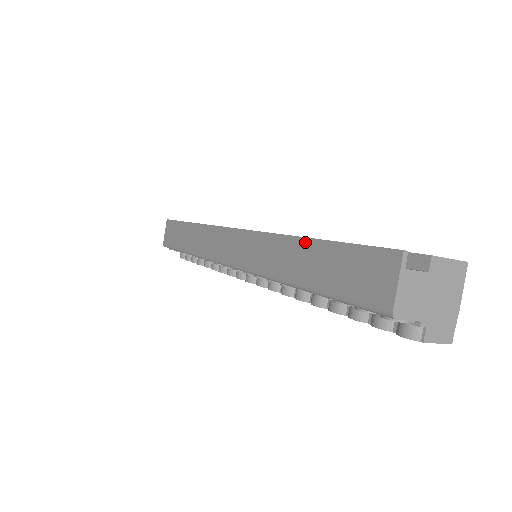
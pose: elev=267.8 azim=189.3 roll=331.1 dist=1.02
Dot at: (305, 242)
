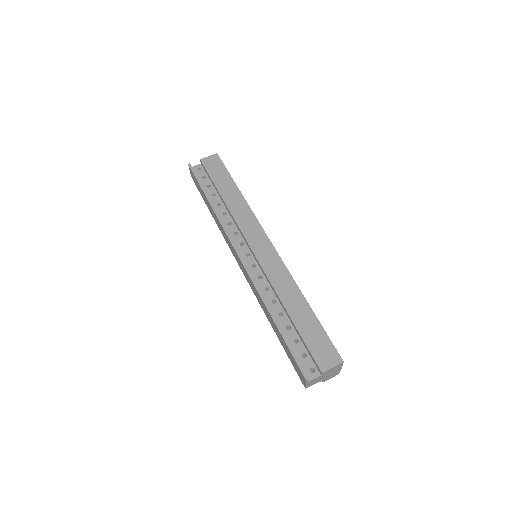
Dot at: (274, 322)
